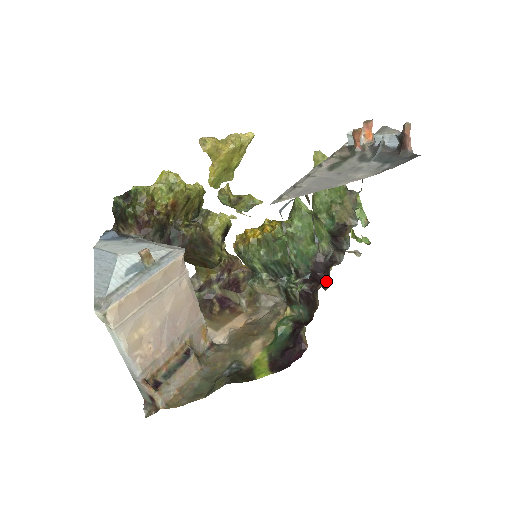
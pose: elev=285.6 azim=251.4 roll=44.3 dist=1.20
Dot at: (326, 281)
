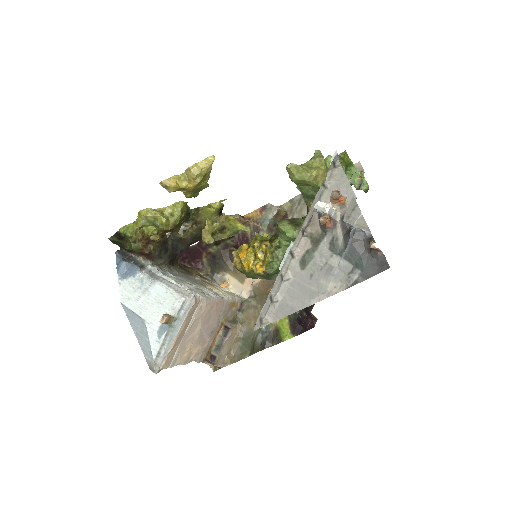
Dot at: occluded
